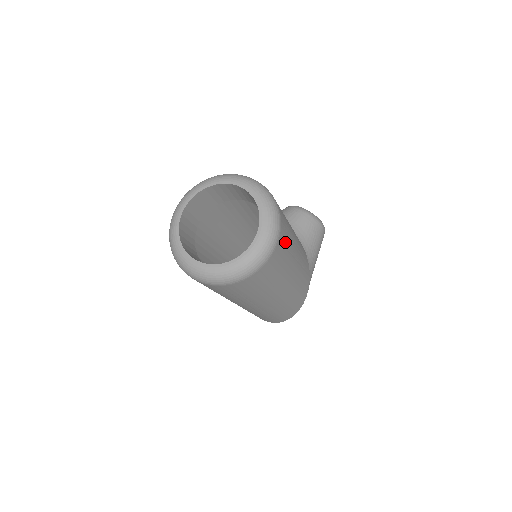
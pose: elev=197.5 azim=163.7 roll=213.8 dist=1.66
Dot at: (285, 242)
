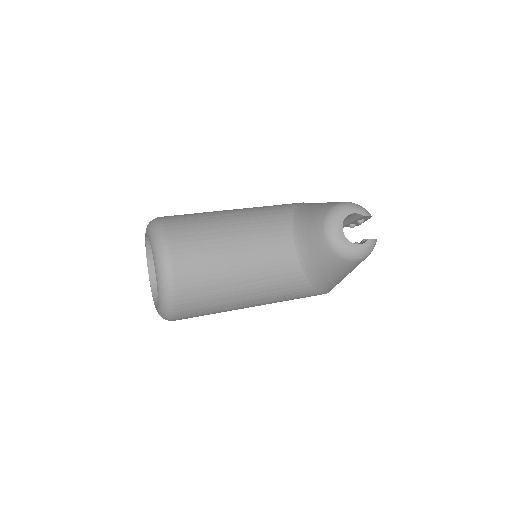
Dot at: (198, 311)
